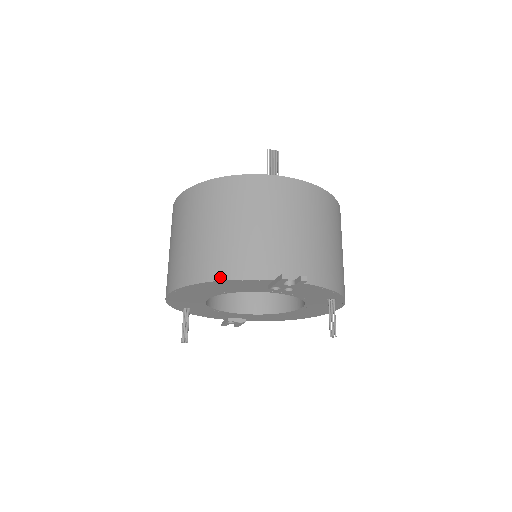
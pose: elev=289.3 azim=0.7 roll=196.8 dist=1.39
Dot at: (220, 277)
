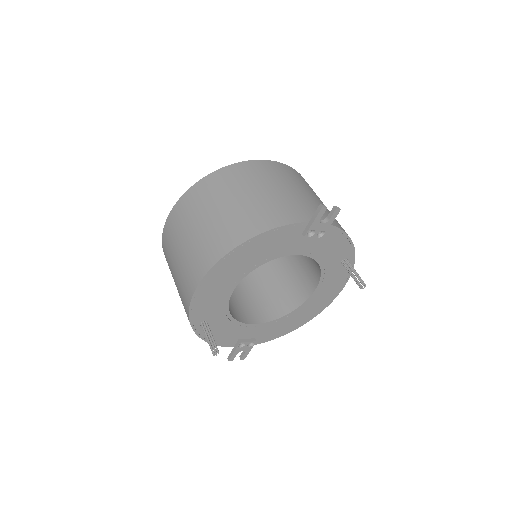
Dot at: (260, 231)
